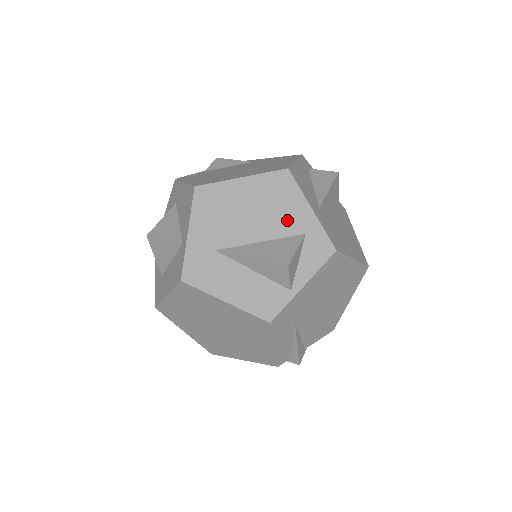
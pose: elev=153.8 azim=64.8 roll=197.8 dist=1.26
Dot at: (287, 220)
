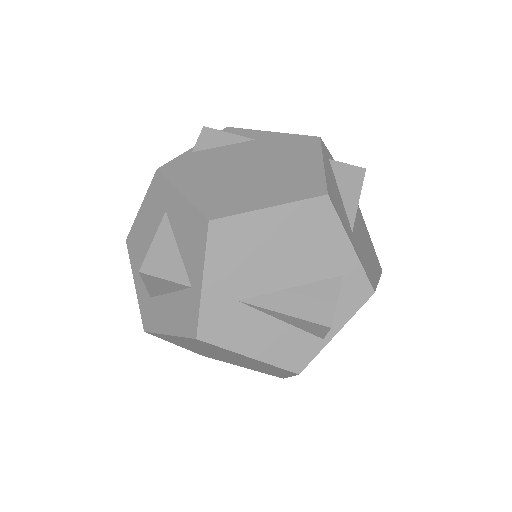
Dot at: (323, 260)
